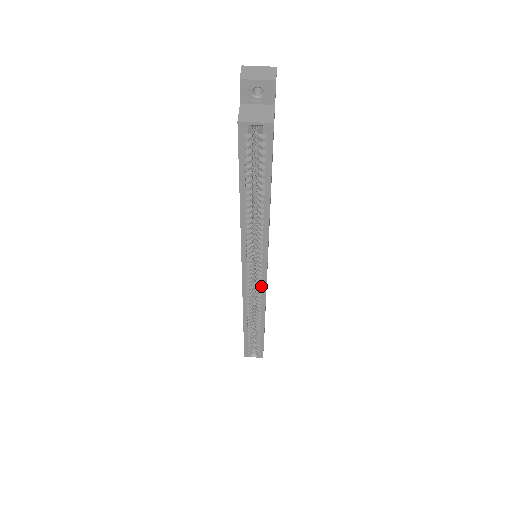
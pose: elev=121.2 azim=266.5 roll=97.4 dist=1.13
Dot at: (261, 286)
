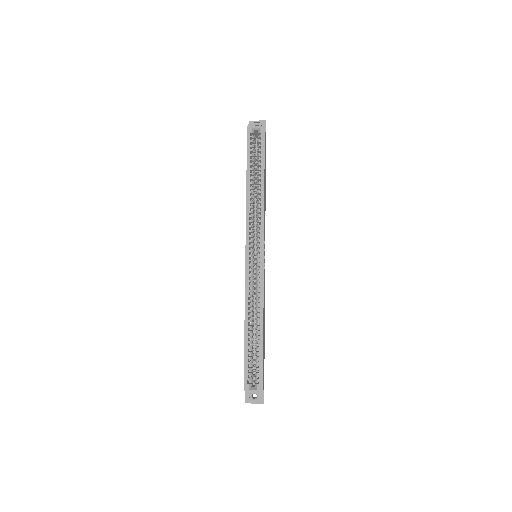
Dot at: (260, 264)
